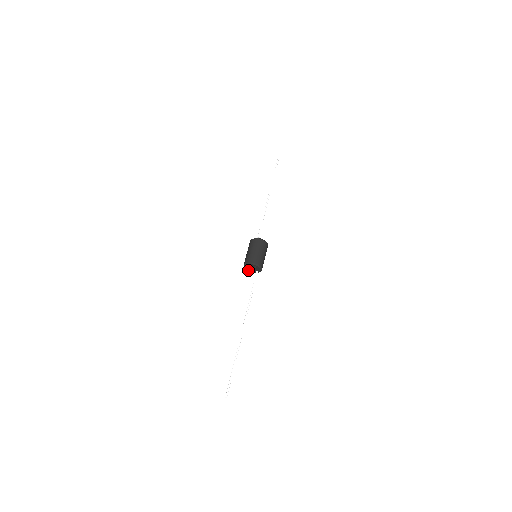
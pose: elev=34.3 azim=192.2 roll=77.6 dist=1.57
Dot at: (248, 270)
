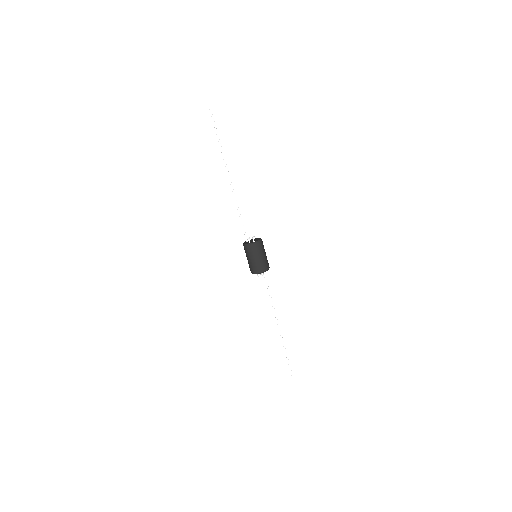
Dot at: occluded
